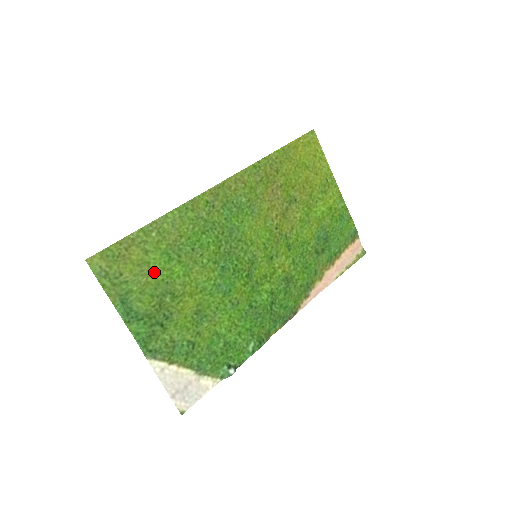
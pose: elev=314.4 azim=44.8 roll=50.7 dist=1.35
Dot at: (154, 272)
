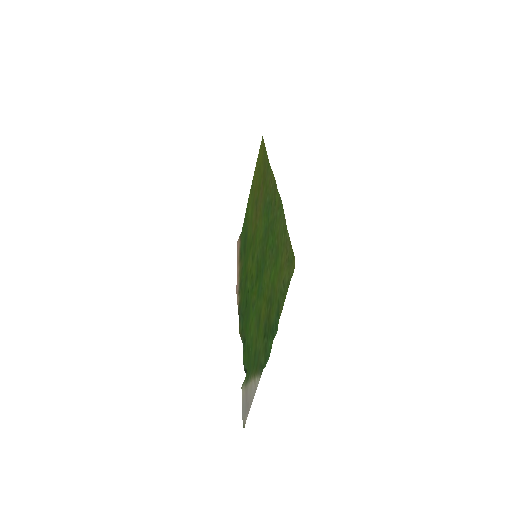
Dot at: (277, 277)
